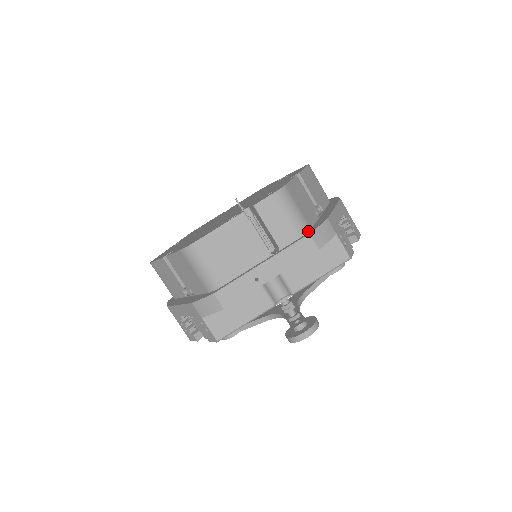
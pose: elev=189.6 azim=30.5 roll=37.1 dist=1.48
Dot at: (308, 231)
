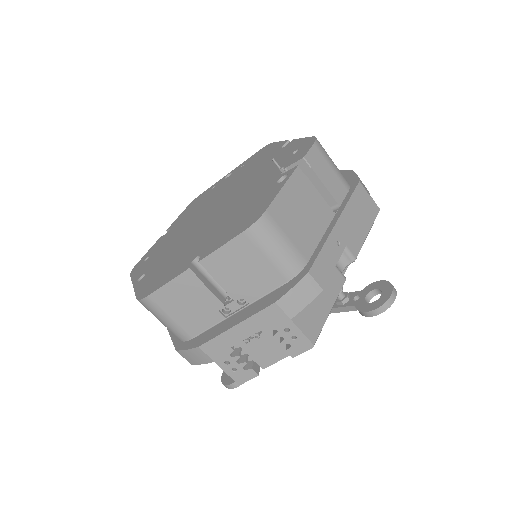
Dot at: (348, 184)
